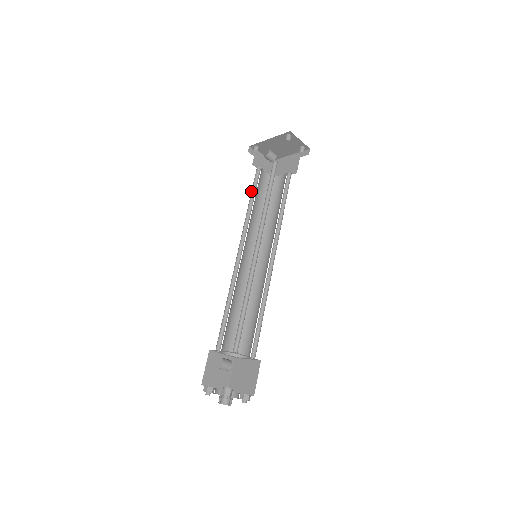
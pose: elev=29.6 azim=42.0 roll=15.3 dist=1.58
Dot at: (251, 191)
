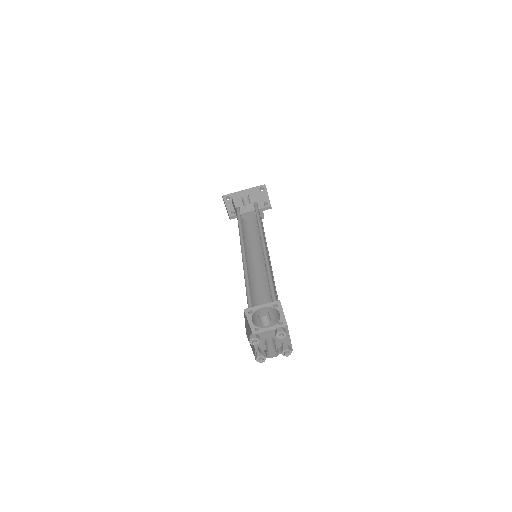
Dot at: (237, 217)
